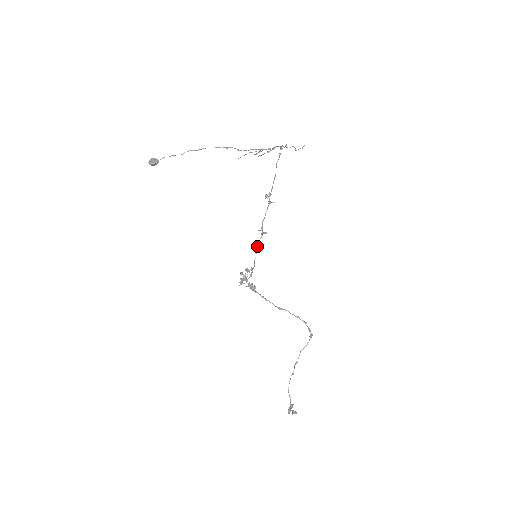
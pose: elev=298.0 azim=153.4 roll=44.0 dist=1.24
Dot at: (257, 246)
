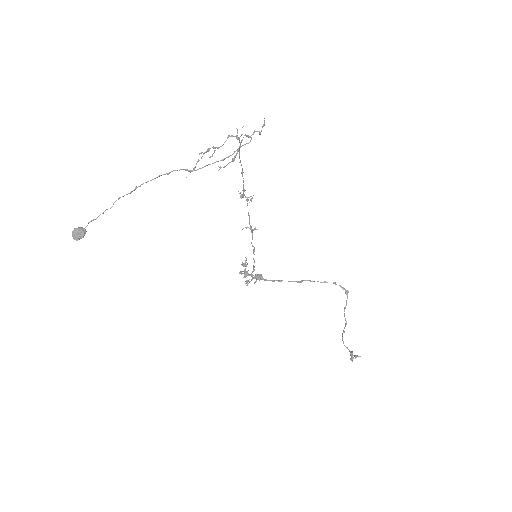
Dot at: (252, 246)
